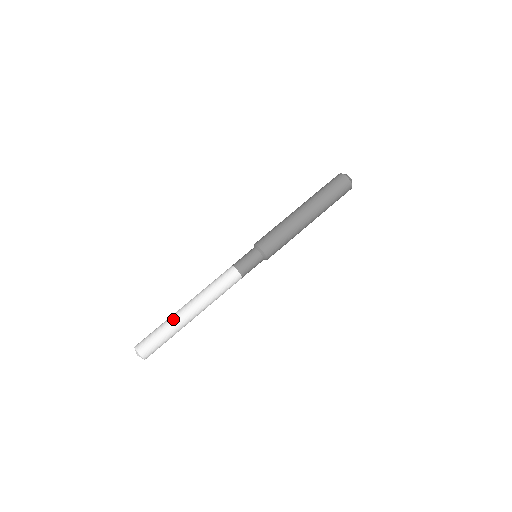
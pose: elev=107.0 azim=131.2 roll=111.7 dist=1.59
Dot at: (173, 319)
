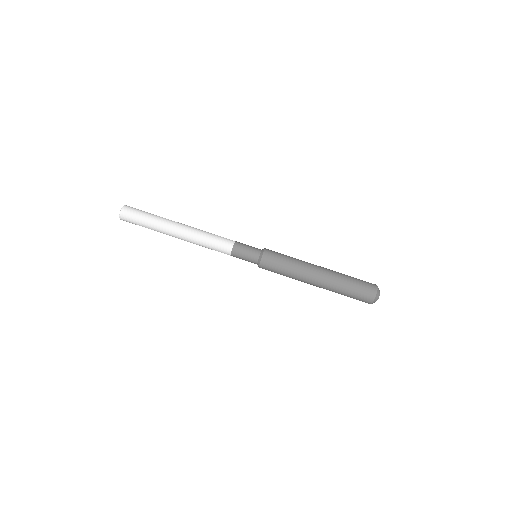
Dot at: (162, 222)
